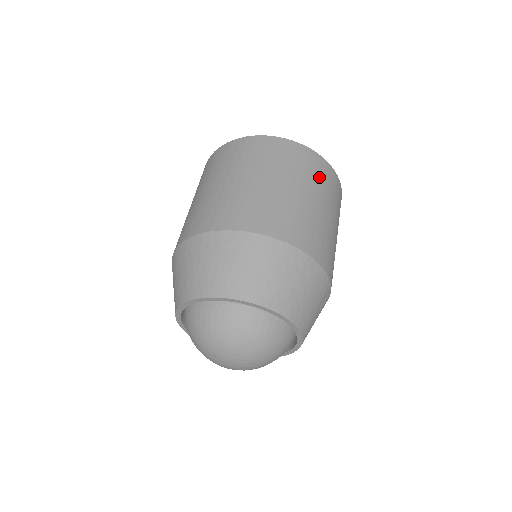
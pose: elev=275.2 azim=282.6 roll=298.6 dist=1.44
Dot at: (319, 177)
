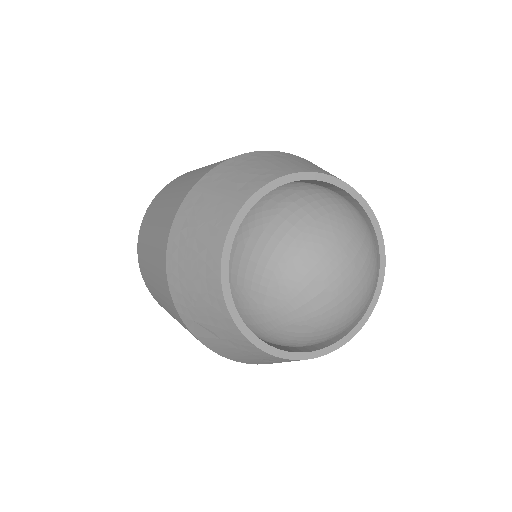
Dot at: occluded
